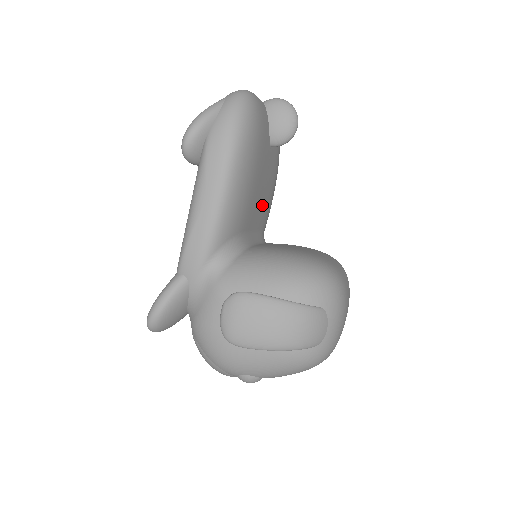
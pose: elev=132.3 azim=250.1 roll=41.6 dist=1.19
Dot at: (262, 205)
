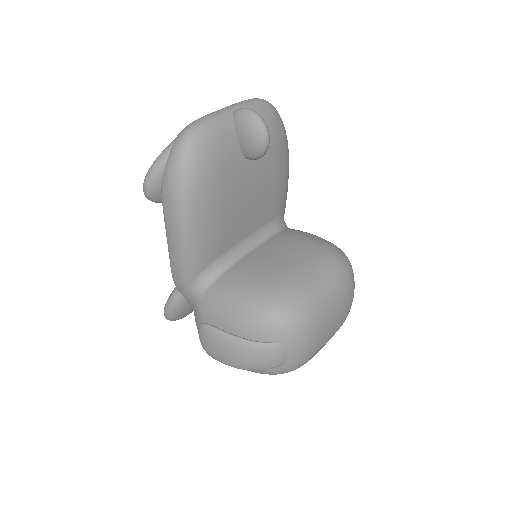
Dot at: (255, 210)
